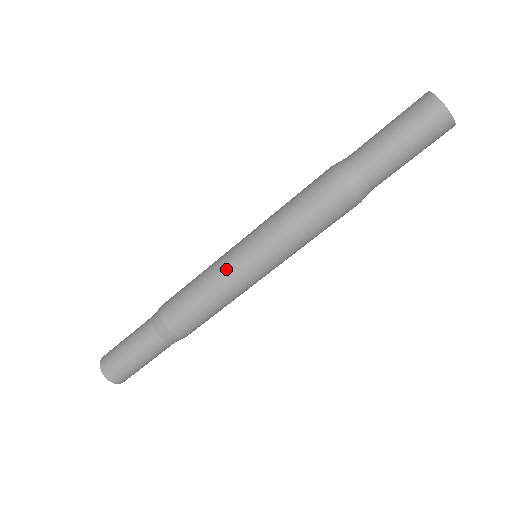
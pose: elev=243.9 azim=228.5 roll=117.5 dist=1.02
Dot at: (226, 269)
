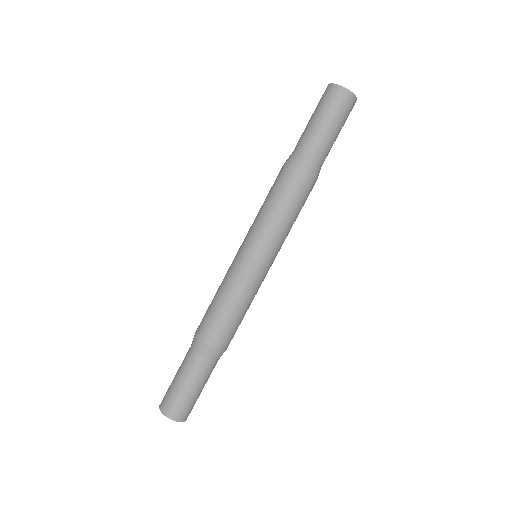
Dot at: (238, 273)
